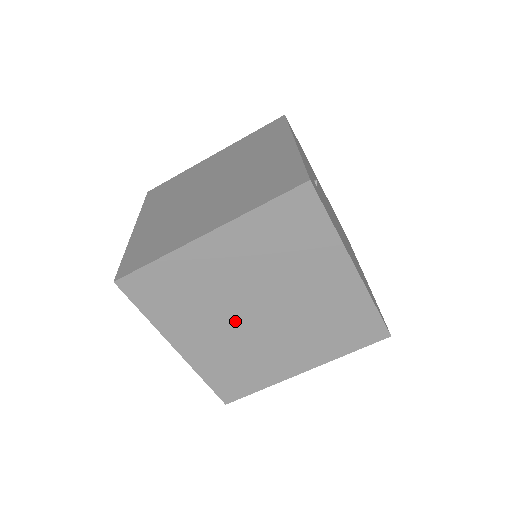
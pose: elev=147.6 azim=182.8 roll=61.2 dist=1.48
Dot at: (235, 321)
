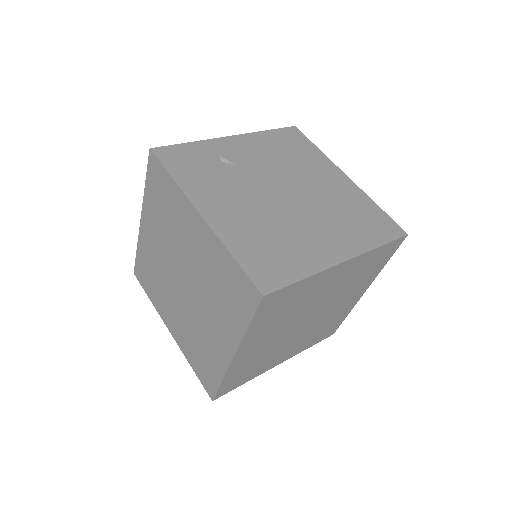
Dot at: (178, 297)
